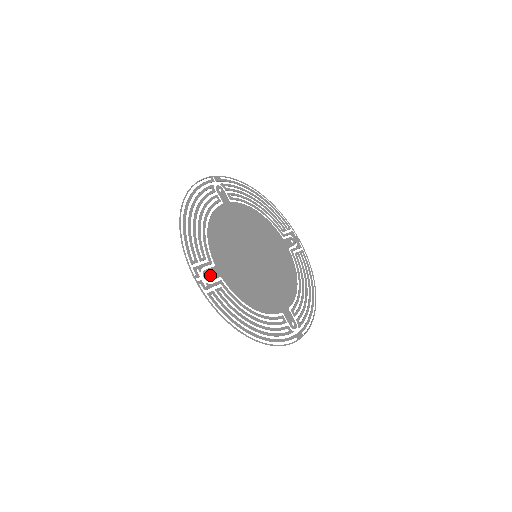
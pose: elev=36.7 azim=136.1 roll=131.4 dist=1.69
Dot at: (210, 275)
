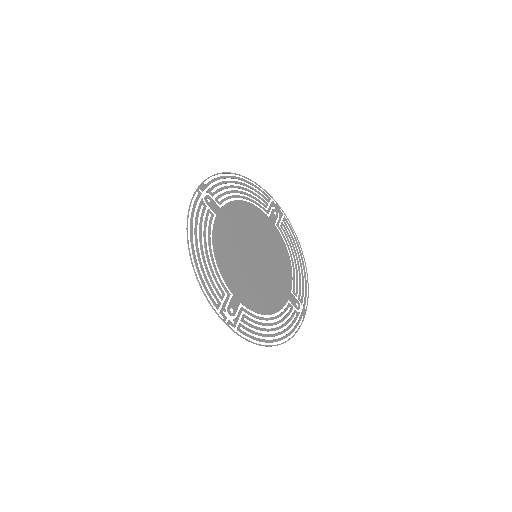
Dot at: (233, 309)
